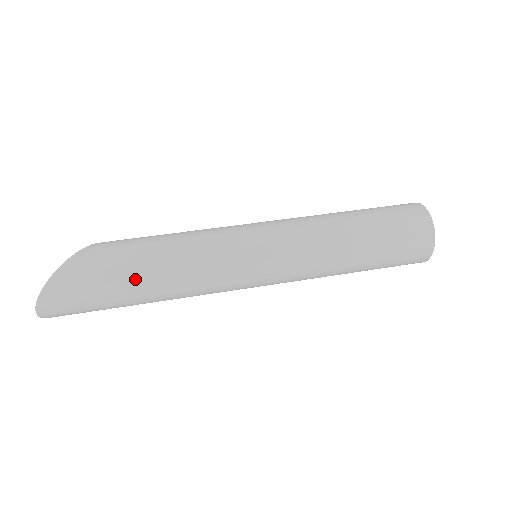
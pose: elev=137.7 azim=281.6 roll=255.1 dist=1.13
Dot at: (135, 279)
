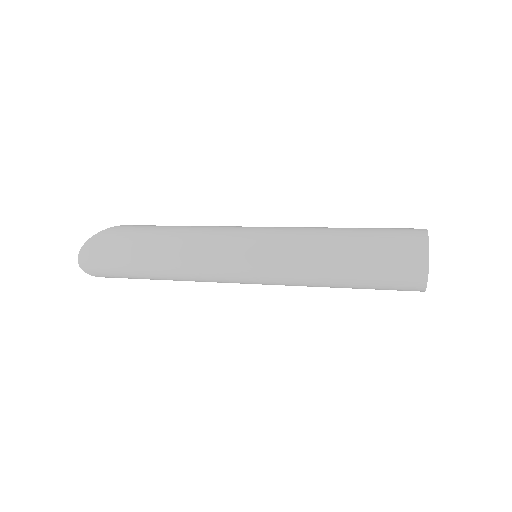
Dot at: (148, 245)
